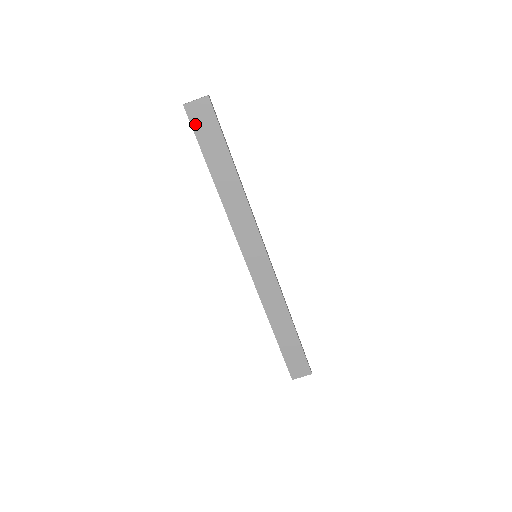
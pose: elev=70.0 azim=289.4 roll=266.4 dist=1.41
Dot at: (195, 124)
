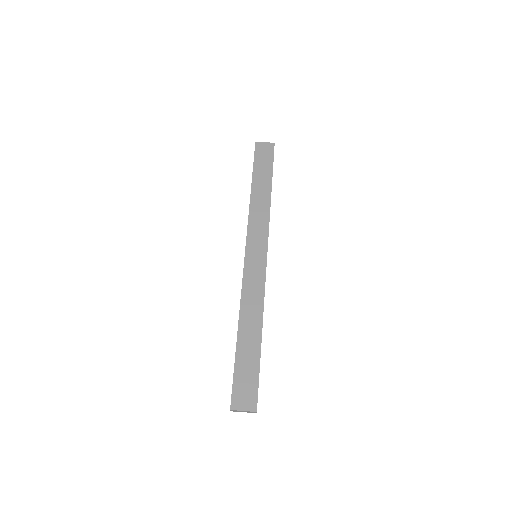
Dot at: (257, 153)
